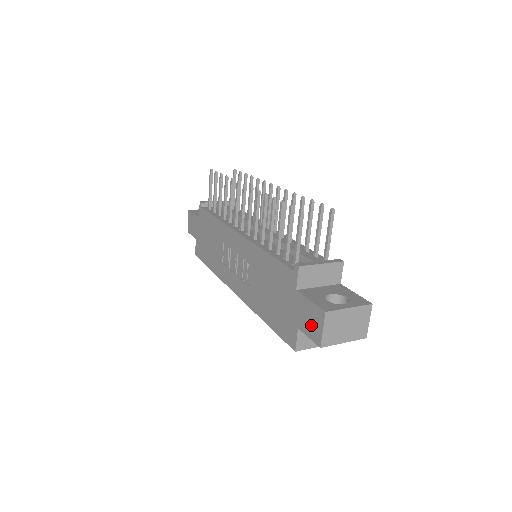
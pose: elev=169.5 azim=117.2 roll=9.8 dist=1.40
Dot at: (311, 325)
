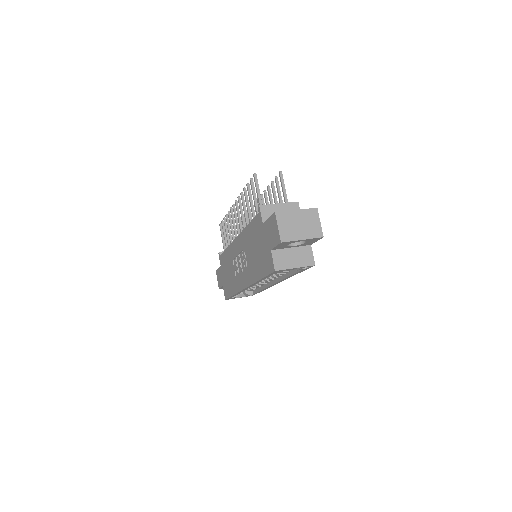
Dot at: (273, 234)
